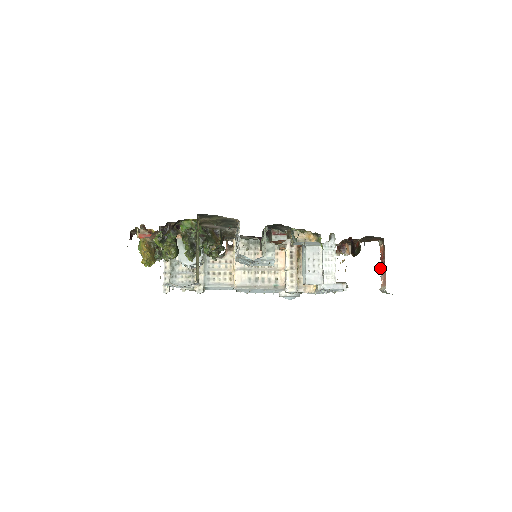
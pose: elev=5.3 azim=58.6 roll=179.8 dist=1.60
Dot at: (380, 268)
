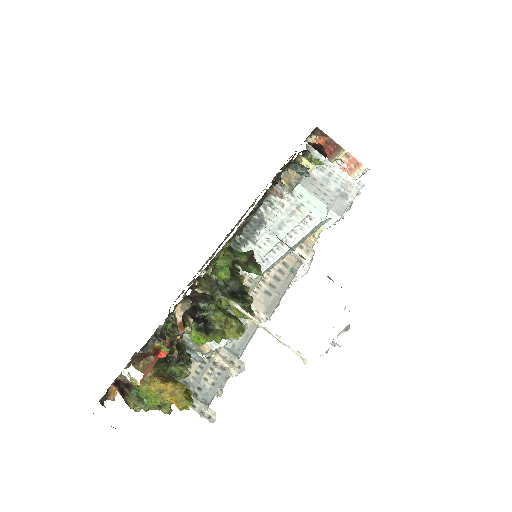
Dot at: (332, 162)
